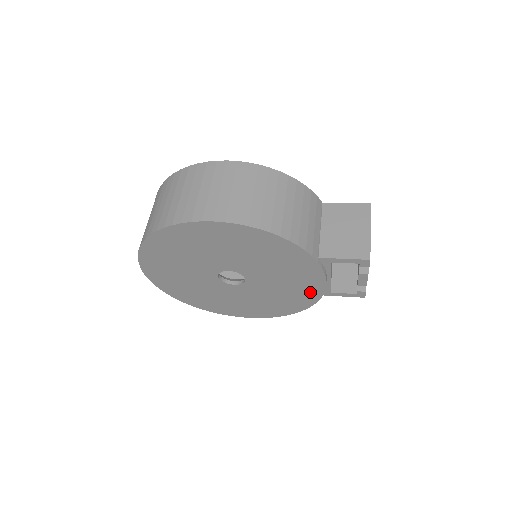
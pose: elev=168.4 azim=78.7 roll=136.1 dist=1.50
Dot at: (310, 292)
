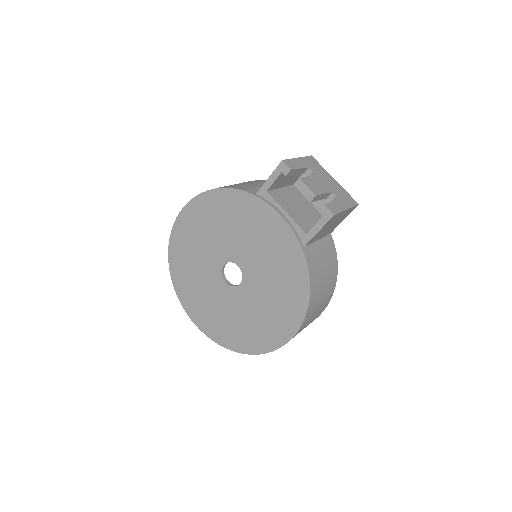
Dot at: (286, 243)
